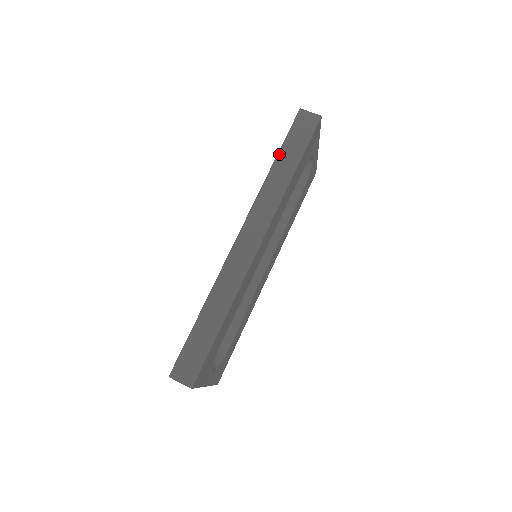
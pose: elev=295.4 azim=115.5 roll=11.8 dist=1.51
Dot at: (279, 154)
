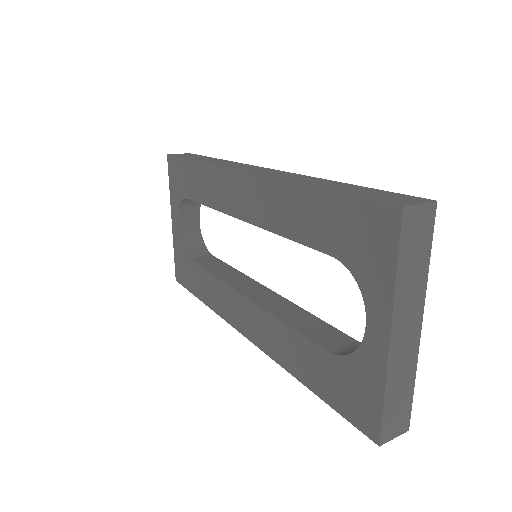
Dot at: (191, 159)
